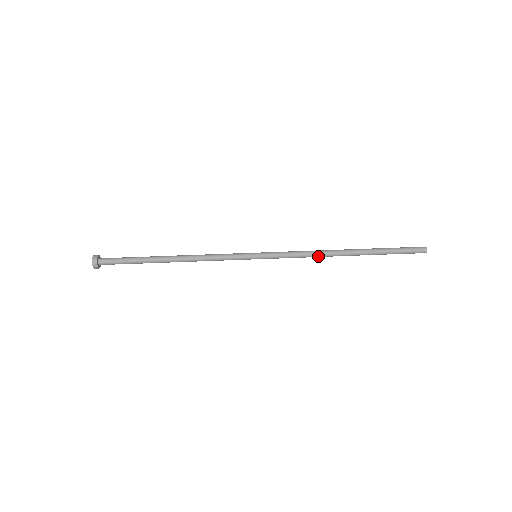
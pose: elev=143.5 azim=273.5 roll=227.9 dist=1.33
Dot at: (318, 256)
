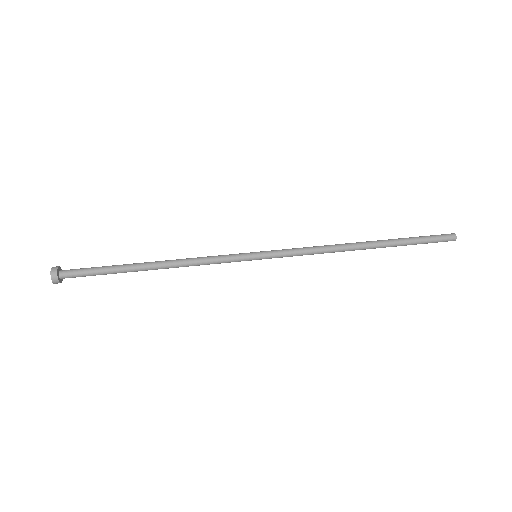
Dot at: (331, 249)
